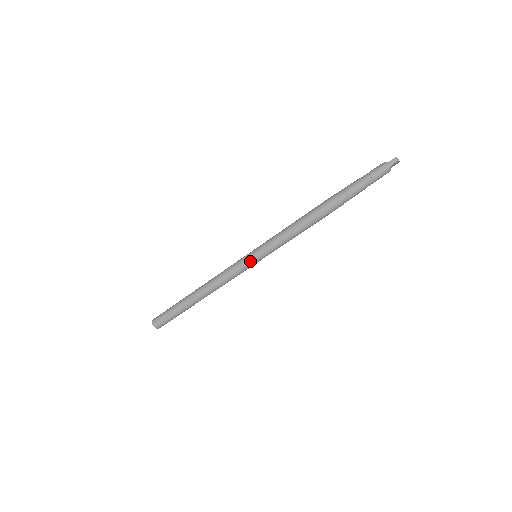
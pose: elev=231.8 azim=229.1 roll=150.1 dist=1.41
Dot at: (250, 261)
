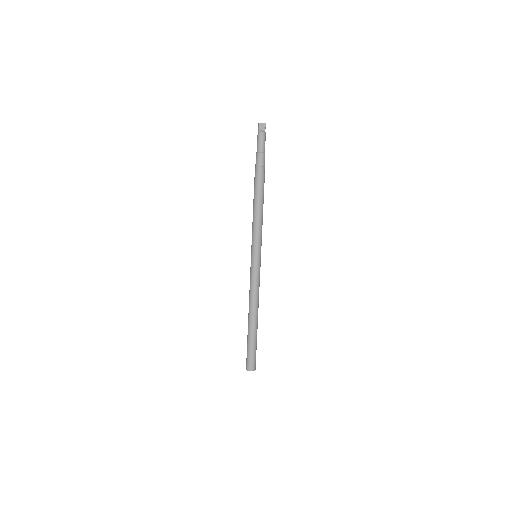
Dot at: (252, 261)
